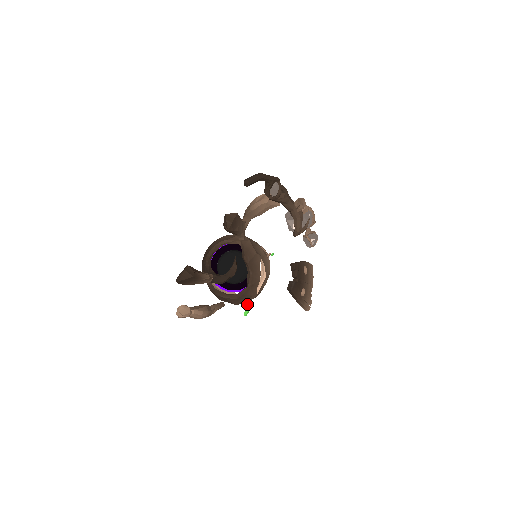
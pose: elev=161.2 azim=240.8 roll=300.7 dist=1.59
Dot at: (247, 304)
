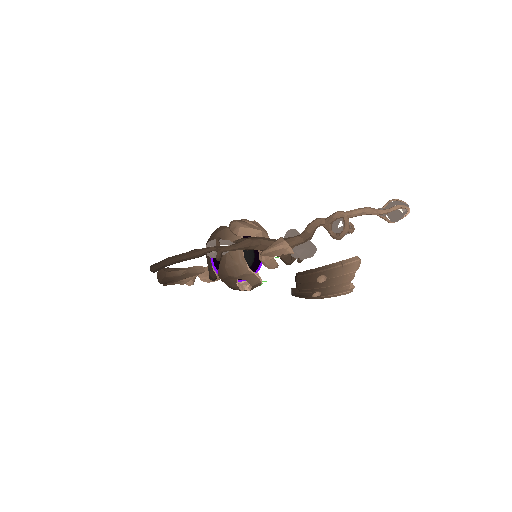
Dot at: occluded
